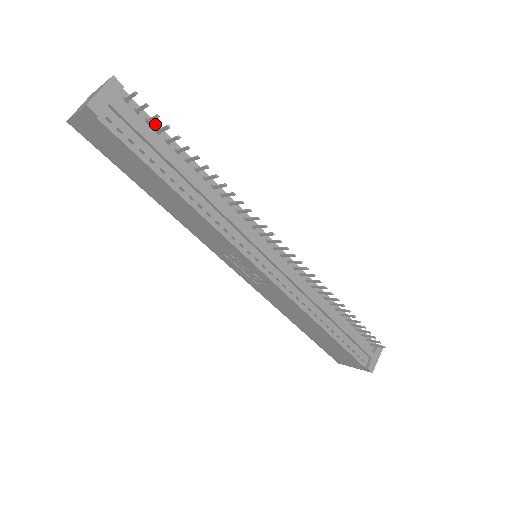
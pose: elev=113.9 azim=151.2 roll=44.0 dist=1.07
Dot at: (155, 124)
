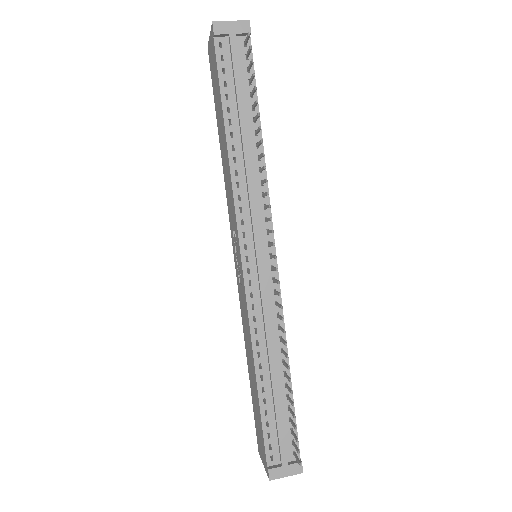
Dot at: occluded
